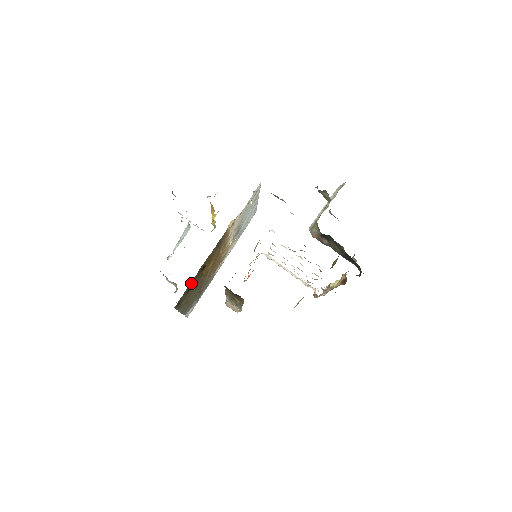
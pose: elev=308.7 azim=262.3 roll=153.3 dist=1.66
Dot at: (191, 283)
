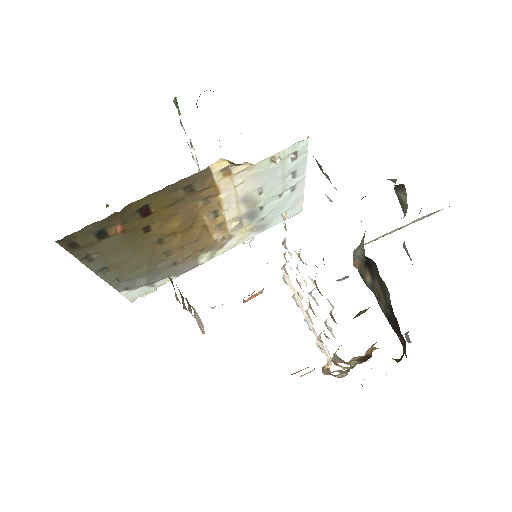
Dot at: (107, 221)
